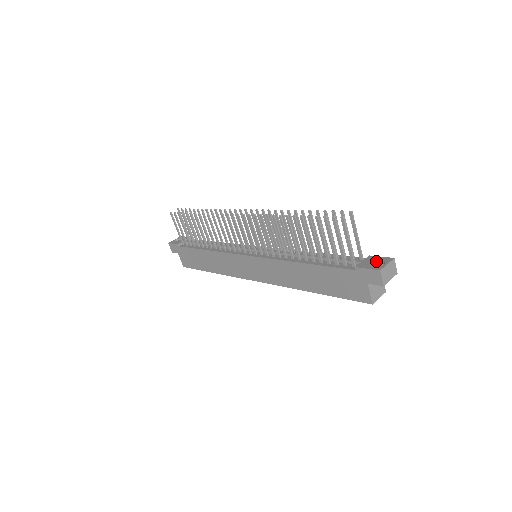
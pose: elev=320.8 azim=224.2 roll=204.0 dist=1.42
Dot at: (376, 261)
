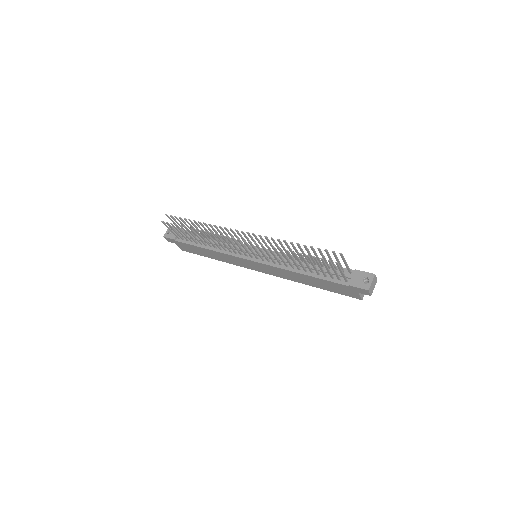
Dot at: (363, 278)
